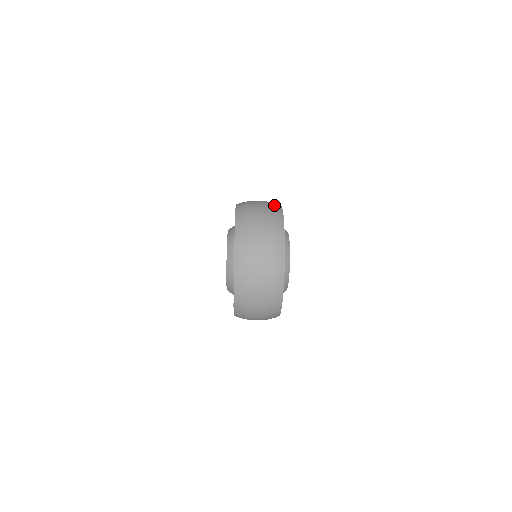
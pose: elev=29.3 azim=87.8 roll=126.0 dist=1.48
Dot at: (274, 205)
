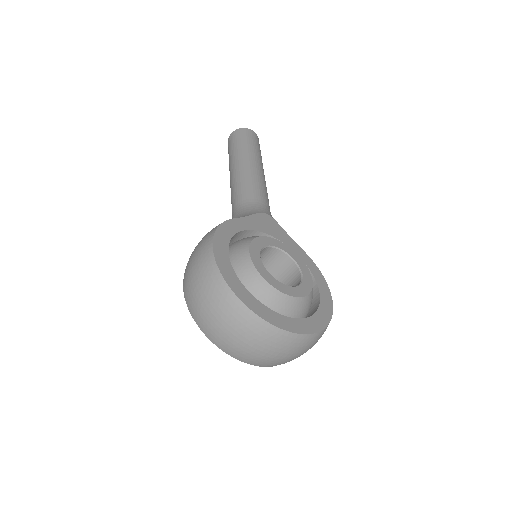
Dot at: (206, 268)
